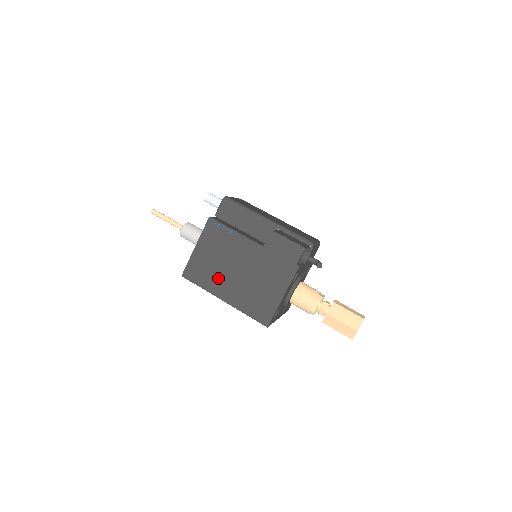
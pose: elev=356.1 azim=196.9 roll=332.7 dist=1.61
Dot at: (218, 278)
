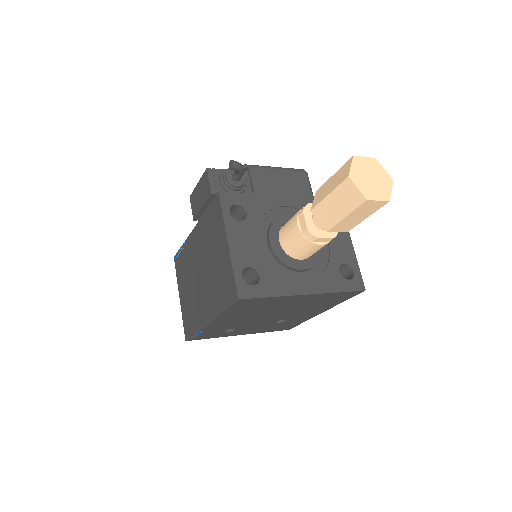
Dot at: (197, 304)
